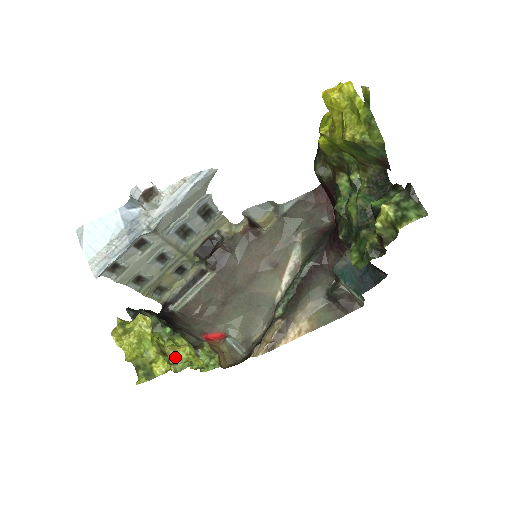
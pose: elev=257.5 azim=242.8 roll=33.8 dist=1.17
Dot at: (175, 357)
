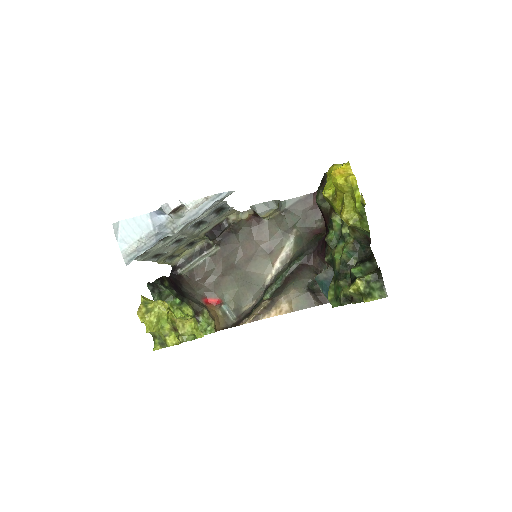
Dot at: (183, 329)
